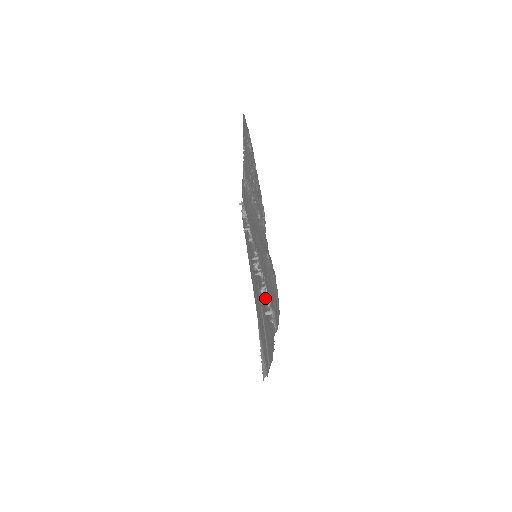
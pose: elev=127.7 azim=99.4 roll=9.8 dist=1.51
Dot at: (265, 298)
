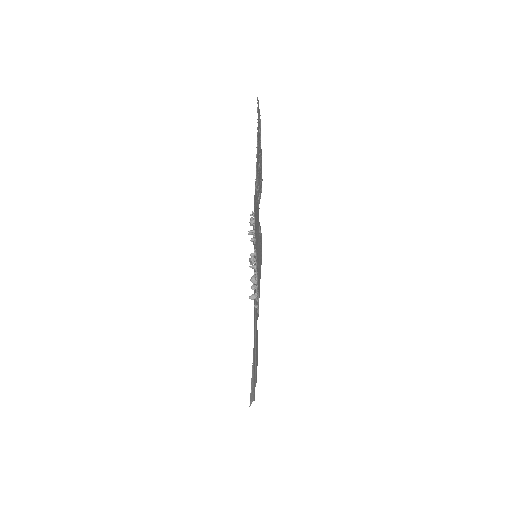
Dot at: occluded
